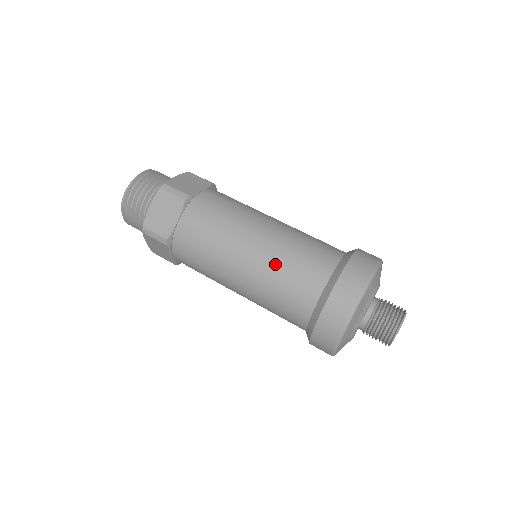
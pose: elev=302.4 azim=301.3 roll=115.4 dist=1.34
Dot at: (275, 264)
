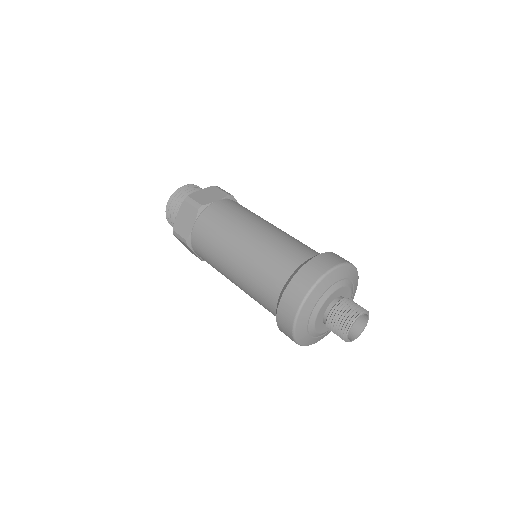
Dot at: (280, 237)
